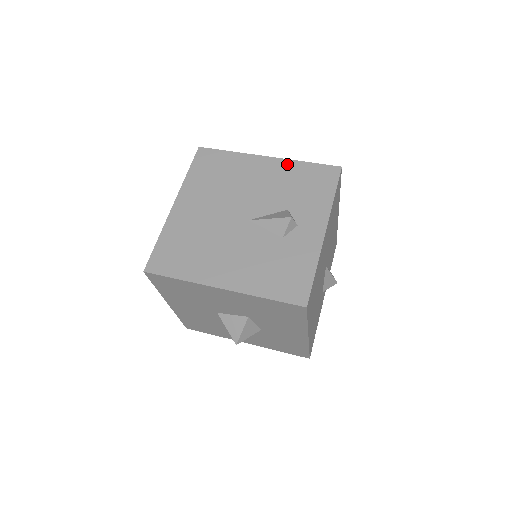
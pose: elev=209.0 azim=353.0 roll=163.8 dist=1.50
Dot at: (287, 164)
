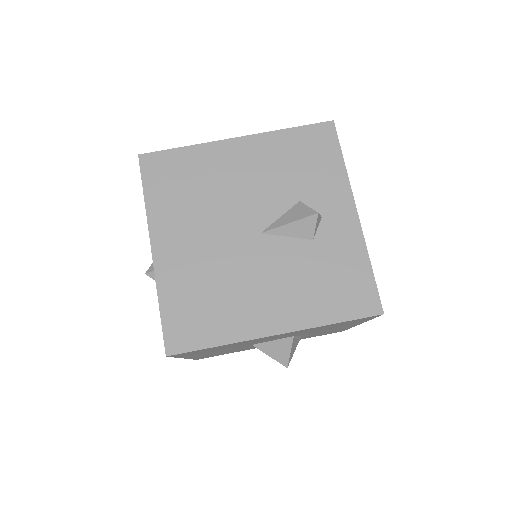
Dot at: (267, 140)
